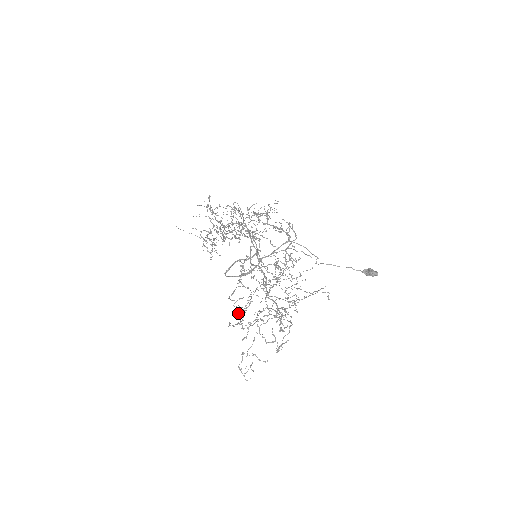
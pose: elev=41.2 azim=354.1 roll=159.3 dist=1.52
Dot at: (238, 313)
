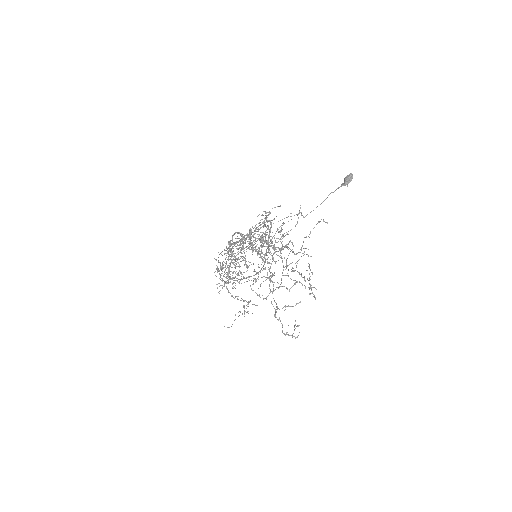
Dot at: (252, 290)
